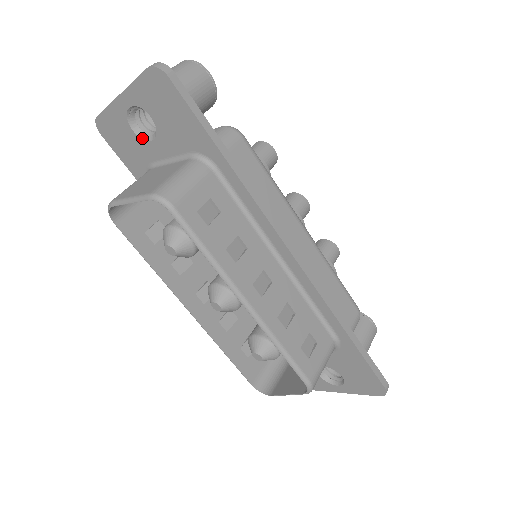
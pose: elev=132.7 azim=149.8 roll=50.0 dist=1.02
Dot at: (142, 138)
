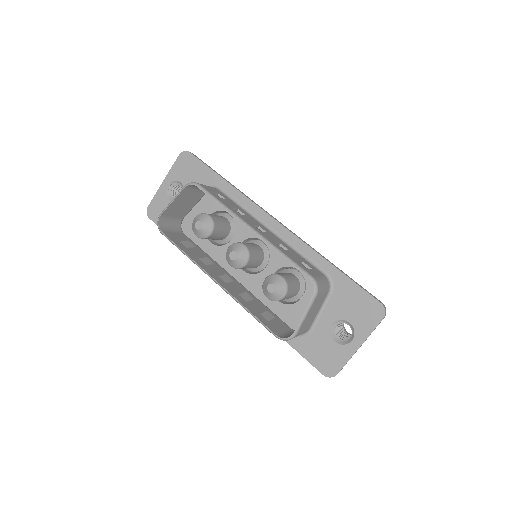
Dot at: occluded
